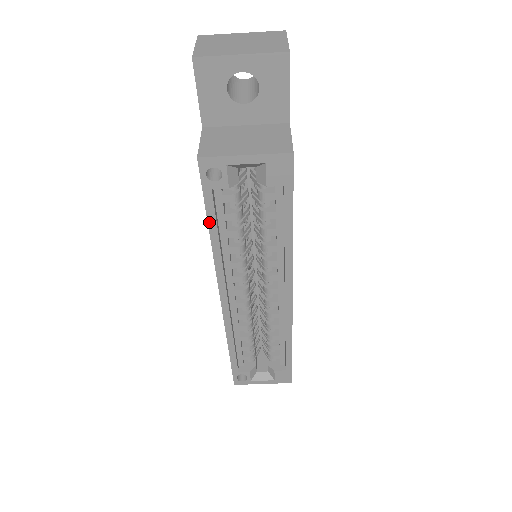
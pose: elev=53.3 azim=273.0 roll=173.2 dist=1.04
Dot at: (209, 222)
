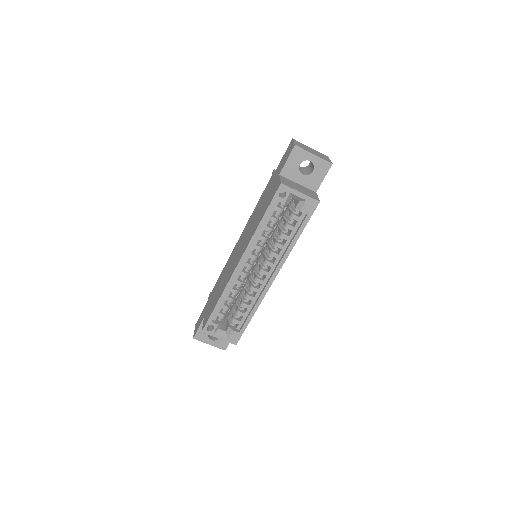
Dot at: (264, 216)
